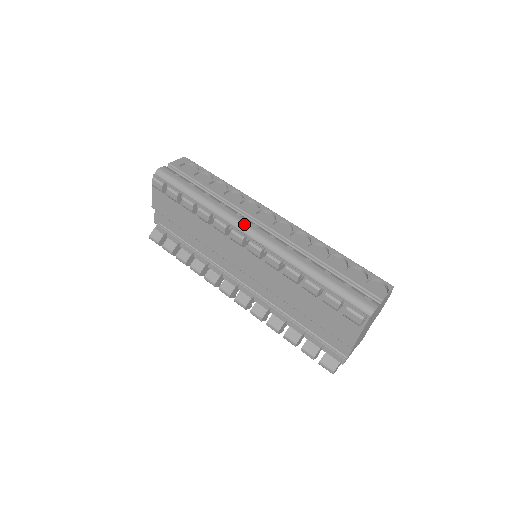
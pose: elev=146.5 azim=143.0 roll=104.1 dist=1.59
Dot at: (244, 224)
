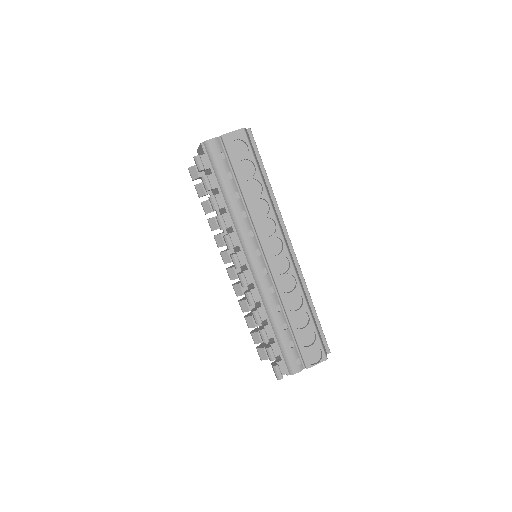
Dot at: (249, 249)
